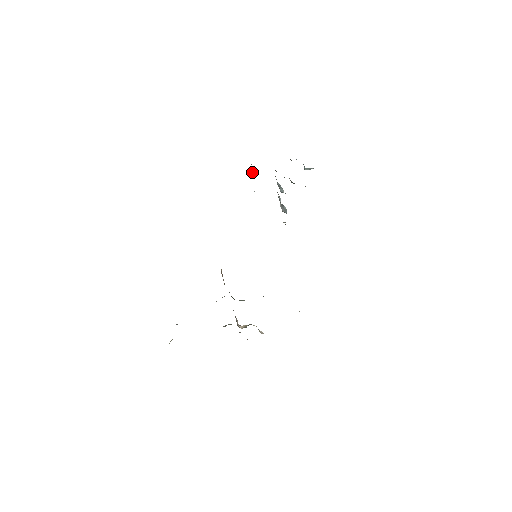
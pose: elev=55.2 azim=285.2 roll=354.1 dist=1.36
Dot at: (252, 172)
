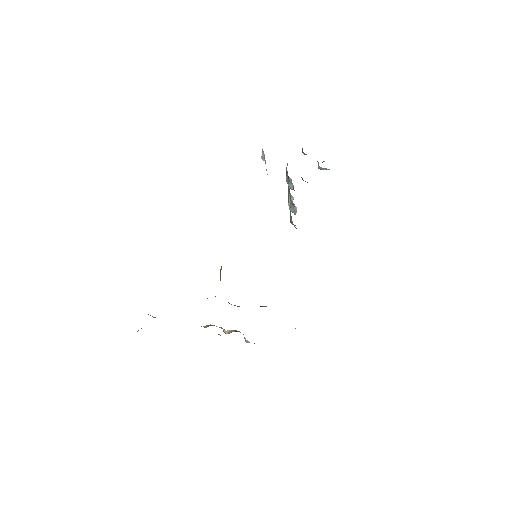
Dot at: (261, 158)
